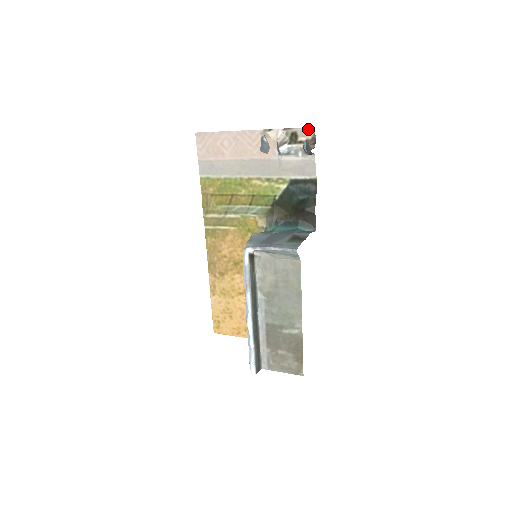
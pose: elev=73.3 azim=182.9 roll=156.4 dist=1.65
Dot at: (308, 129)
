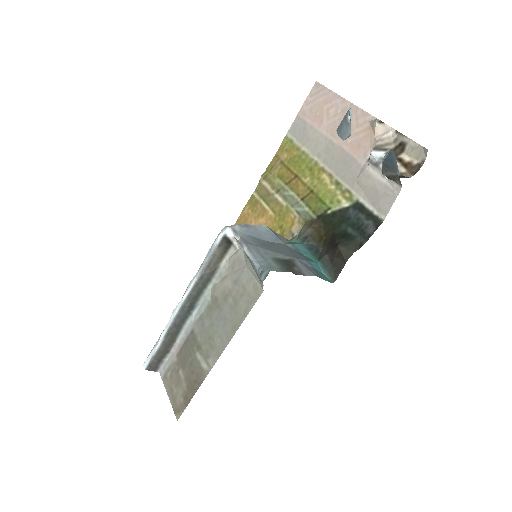
Dot at: (421, 148)
